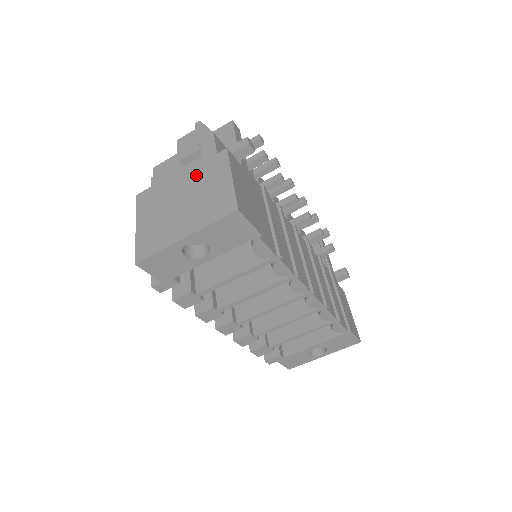
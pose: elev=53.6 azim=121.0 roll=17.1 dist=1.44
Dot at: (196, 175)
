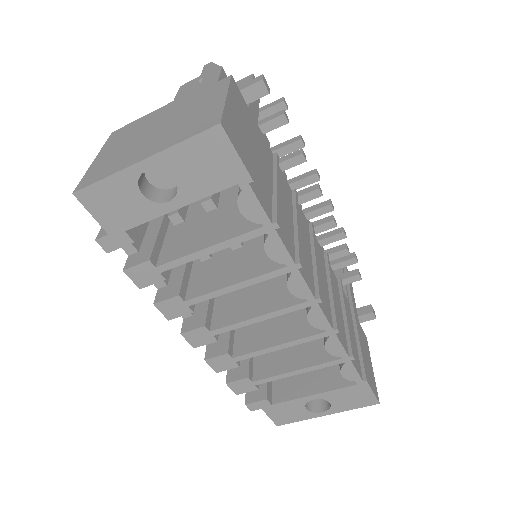
Dot at: (185, 103)
